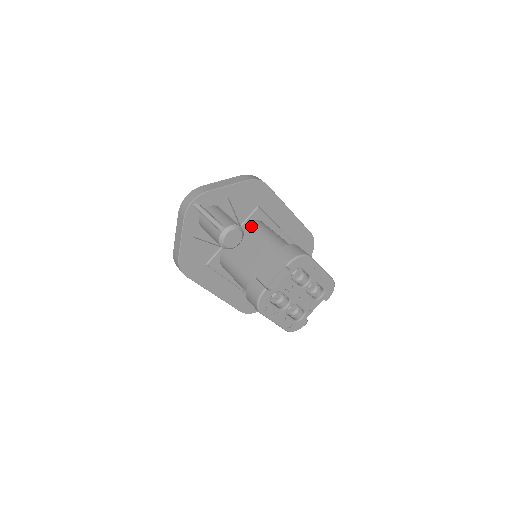
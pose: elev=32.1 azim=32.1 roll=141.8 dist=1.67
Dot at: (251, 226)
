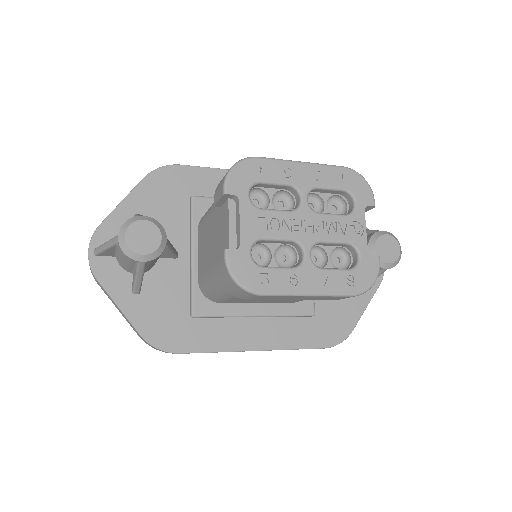
Dot at: (200, 222)
